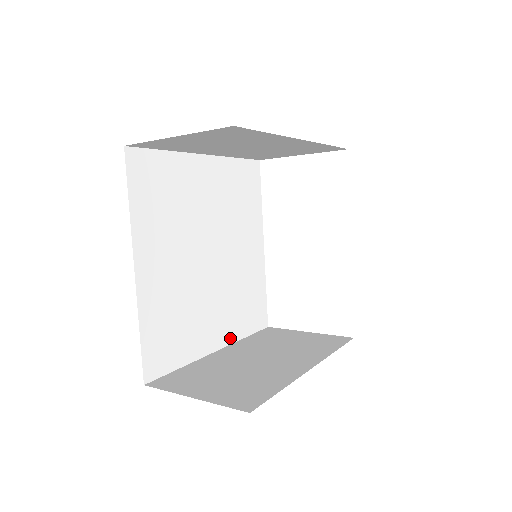
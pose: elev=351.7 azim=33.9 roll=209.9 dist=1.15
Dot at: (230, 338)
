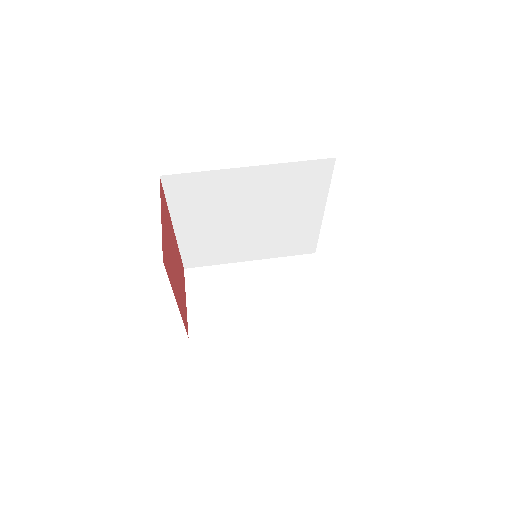
Dot at: (266, 256)
